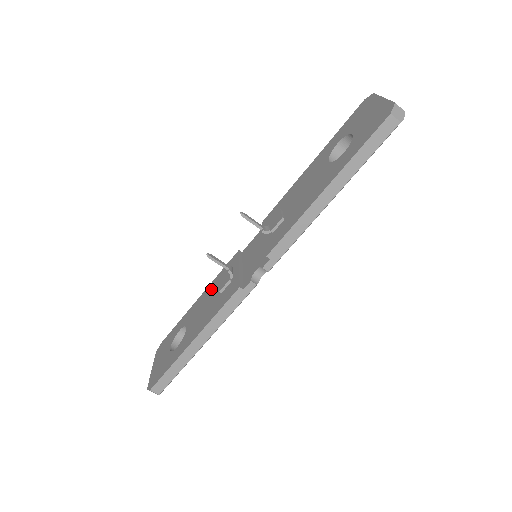
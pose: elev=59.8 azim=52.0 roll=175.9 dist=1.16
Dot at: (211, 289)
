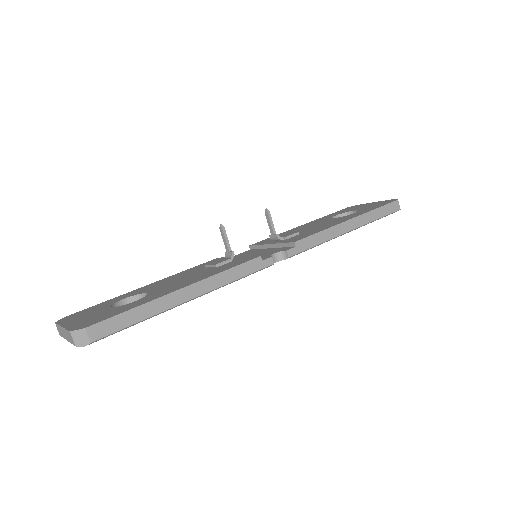
Dot at: (182, 274)
